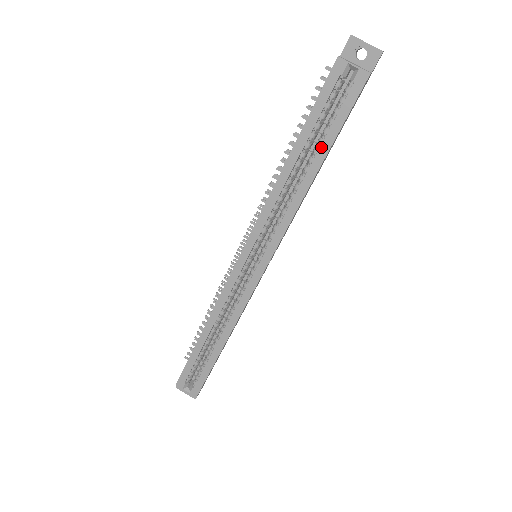
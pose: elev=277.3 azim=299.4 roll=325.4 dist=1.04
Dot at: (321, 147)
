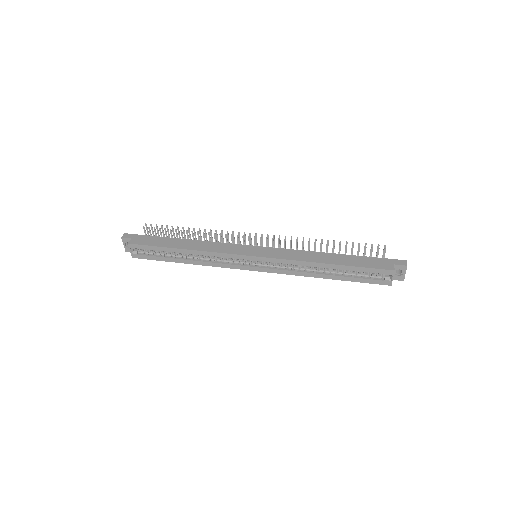
Dot at: (343, 277)
